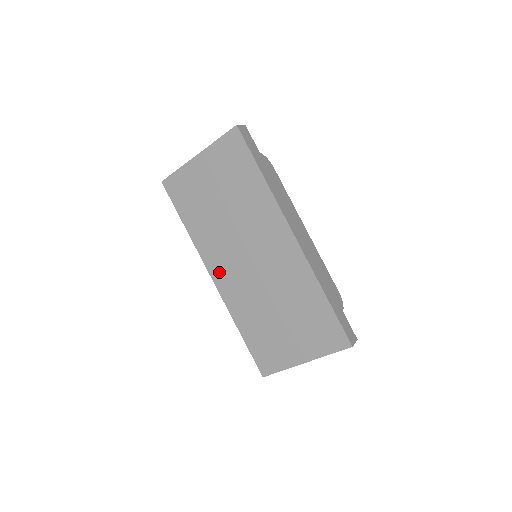
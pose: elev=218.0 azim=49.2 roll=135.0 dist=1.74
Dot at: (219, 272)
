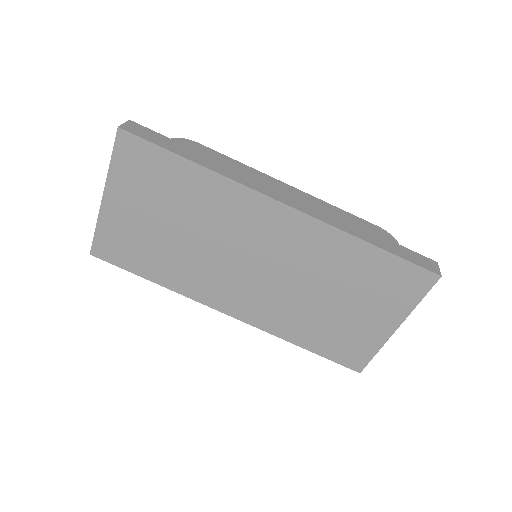
Dot at: (229, 303)
